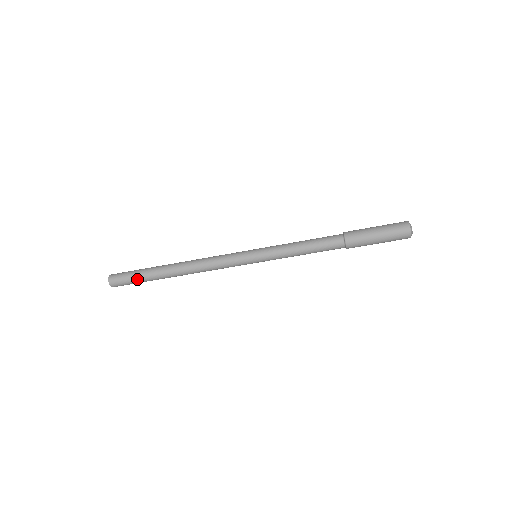
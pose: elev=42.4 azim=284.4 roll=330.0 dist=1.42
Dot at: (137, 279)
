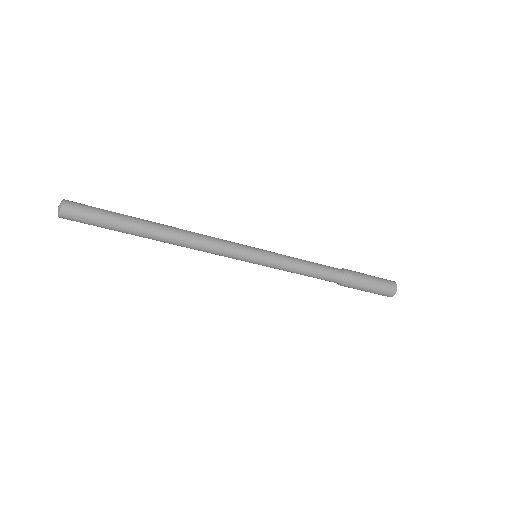
Dot at: (106, 216)
